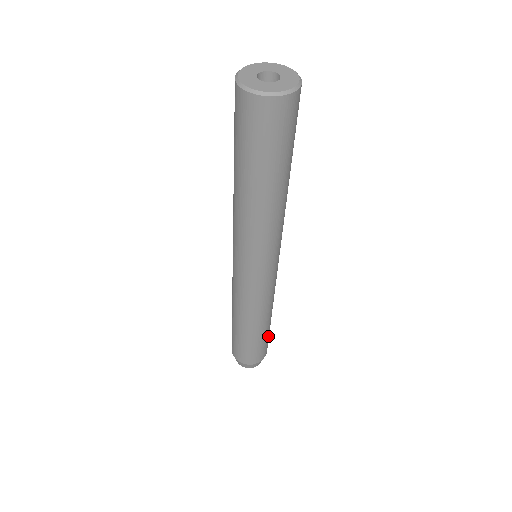
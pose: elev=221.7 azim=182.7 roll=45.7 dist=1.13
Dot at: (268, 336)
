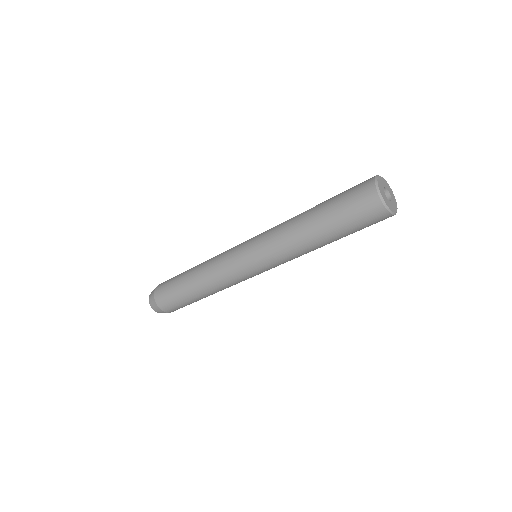
Dot at: occluded
